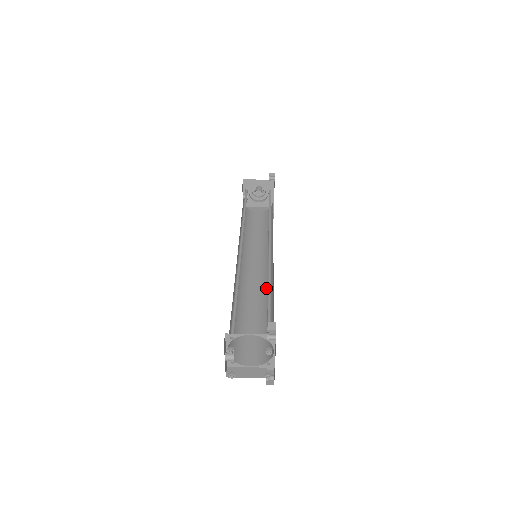
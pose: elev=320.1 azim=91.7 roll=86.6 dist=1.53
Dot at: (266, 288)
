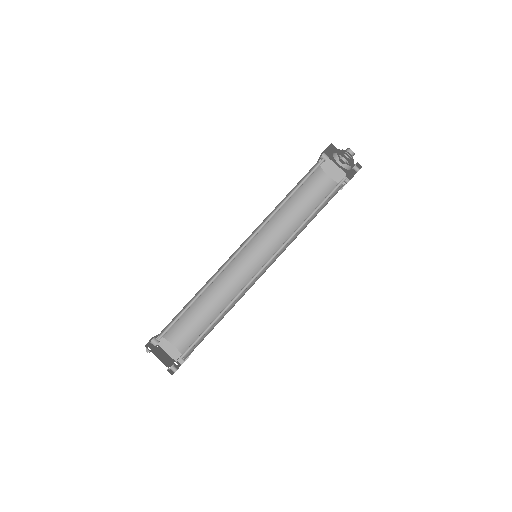
Dot at: occluded
